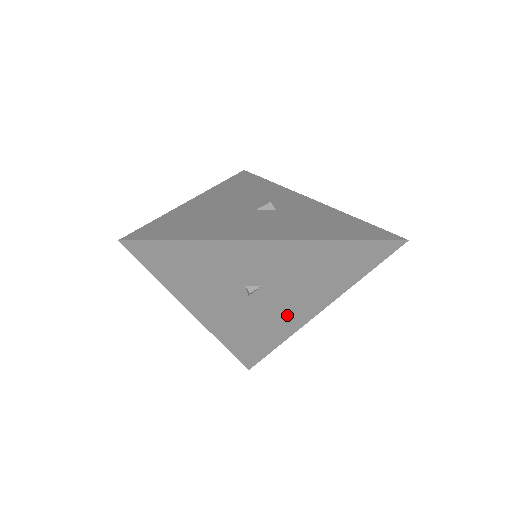
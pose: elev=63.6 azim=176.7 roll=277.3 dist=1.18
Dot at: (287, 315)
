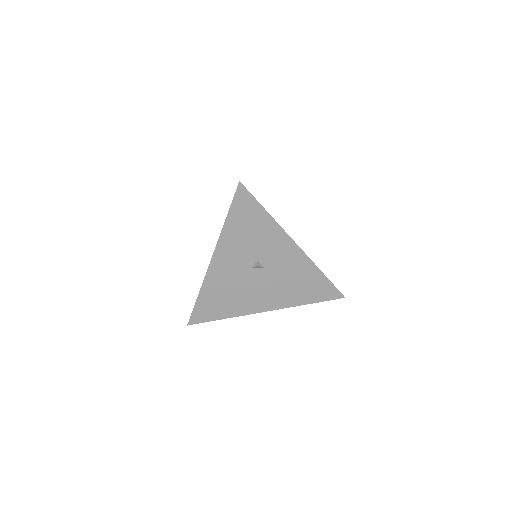
Dot at: (253, 299)
